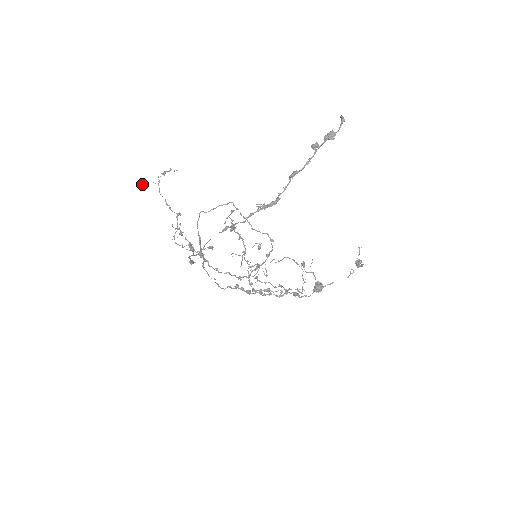
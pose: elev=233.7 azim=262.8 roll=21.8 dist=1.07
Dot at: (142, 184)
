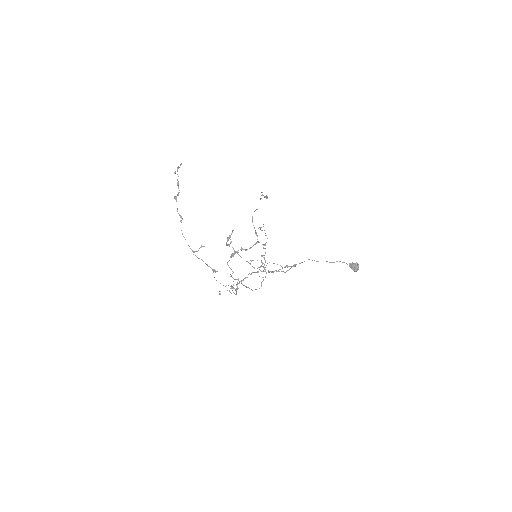
Dot at: (219, 293)
